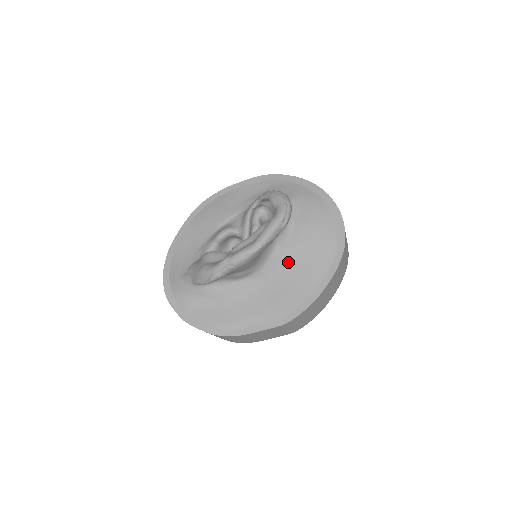
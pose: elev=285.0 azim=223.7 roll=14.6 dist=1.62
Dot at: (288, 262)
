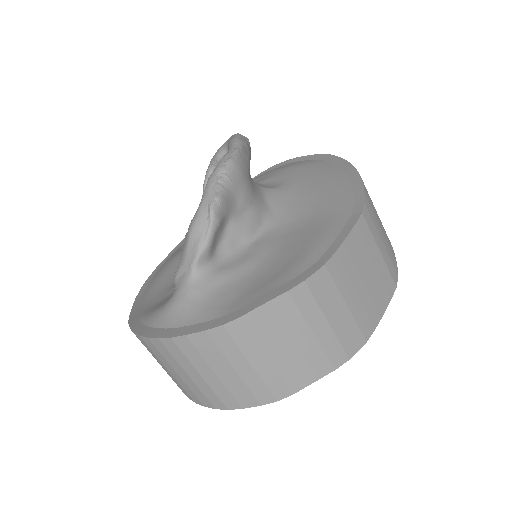
Dot at: (292, 192)
